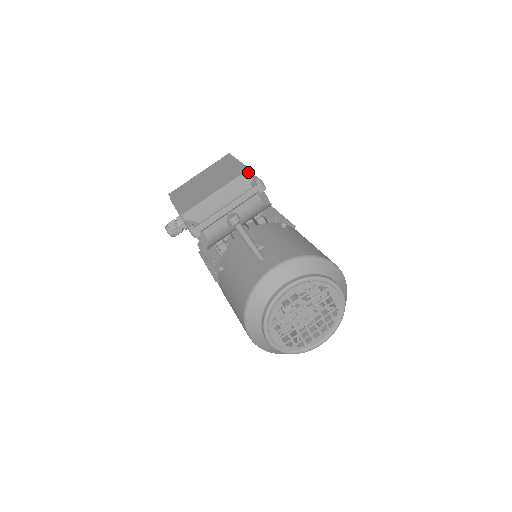
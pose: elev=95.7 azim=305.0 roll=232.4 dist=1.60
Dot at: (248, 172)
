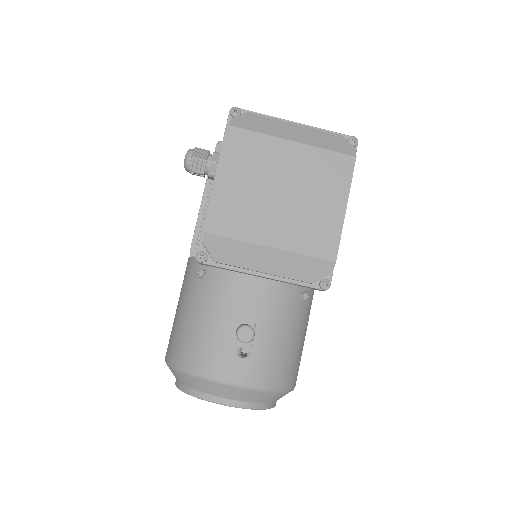
Dot at: (329, 265)
